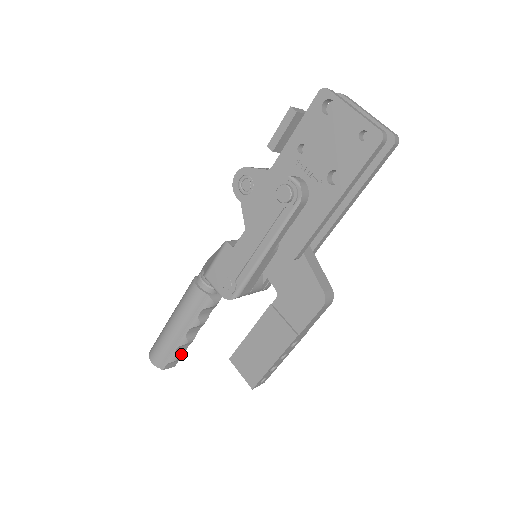
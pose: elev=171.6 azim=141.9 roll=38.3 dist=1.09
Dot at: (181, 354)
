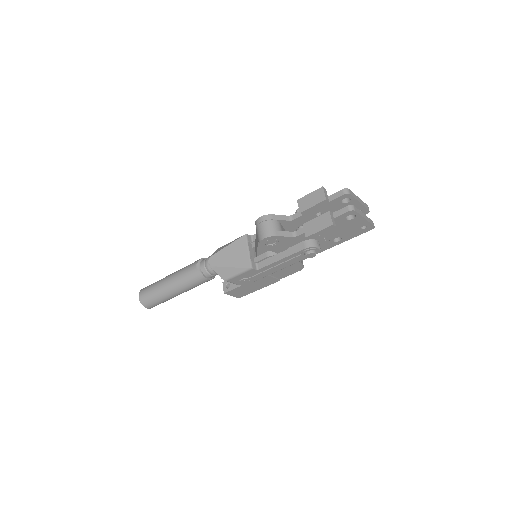
Dot at: occluded
